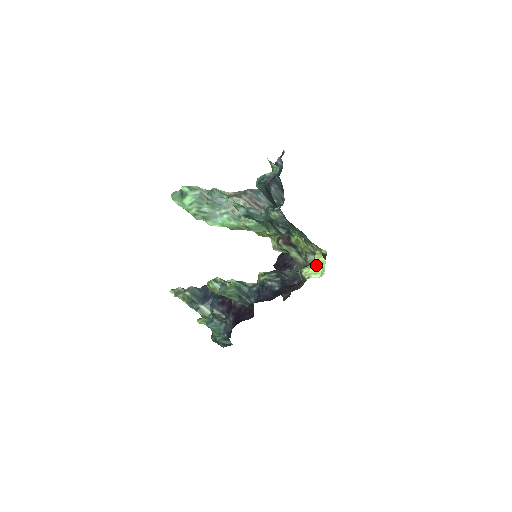
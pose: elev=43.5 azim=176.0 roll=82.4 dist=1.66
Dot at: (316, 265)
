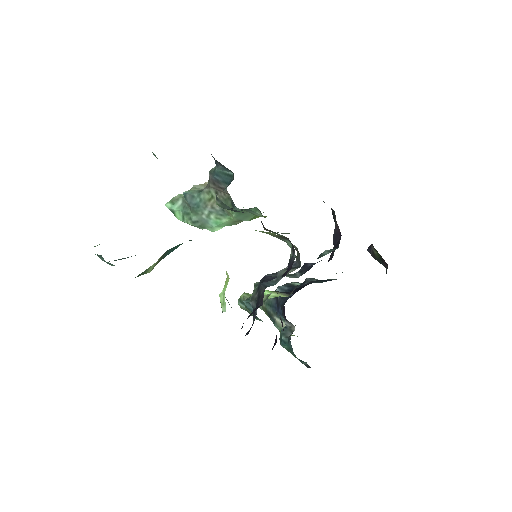
Dot at: (223, 288)
